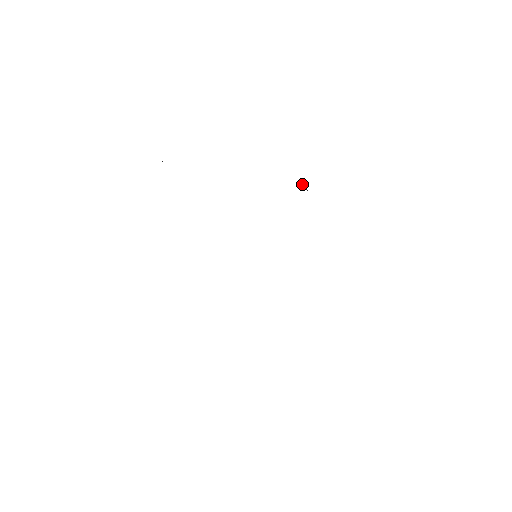
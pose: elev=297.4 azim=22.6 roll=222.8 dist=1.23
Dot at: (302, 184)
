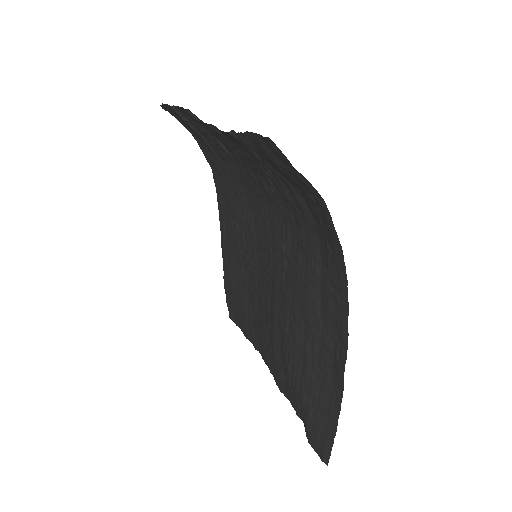
Dot at: (224, 225)
